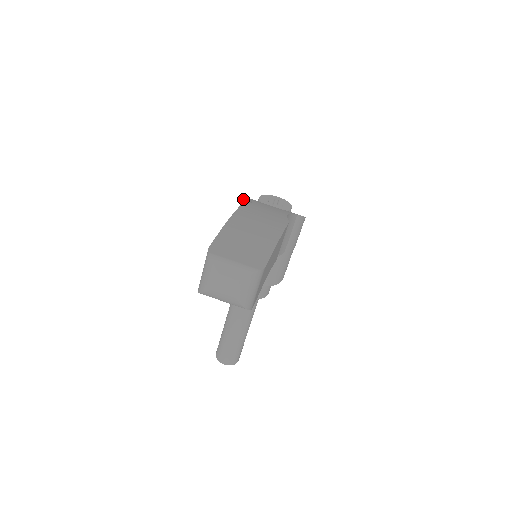
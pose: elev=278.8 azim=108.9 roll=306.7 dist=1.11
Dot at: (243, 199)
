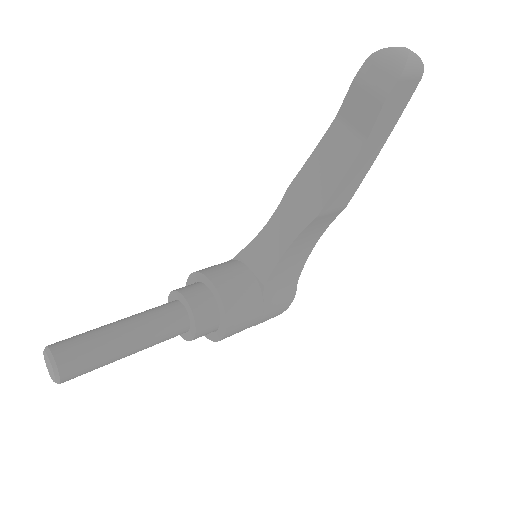
Dot at: occluded
